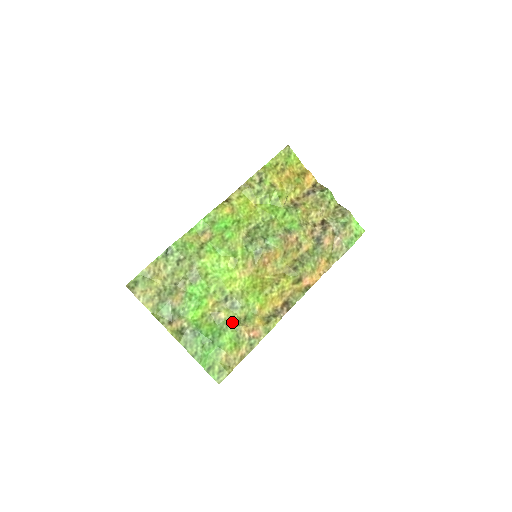
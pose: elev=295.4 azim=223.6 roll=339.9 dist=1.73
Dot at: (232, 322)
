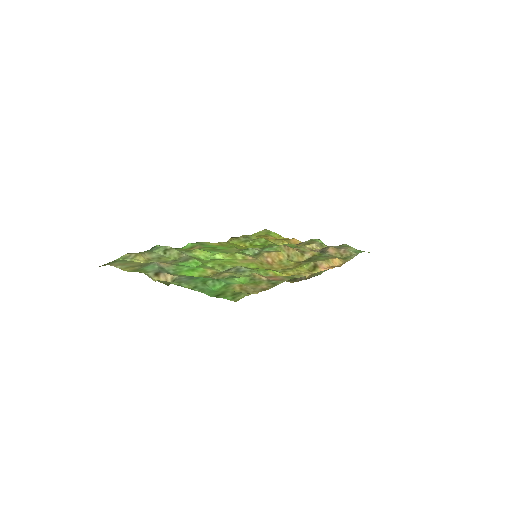
Dot at: occluded
